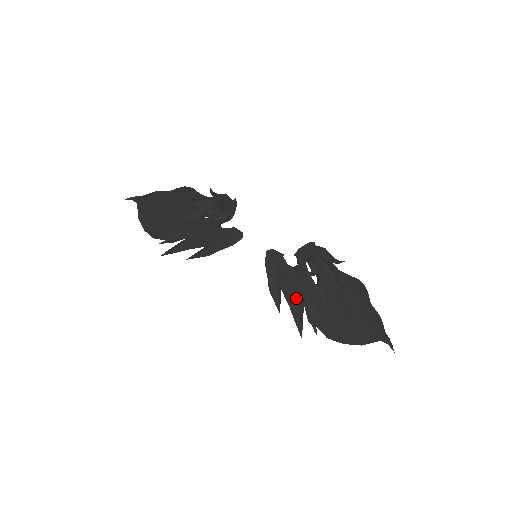
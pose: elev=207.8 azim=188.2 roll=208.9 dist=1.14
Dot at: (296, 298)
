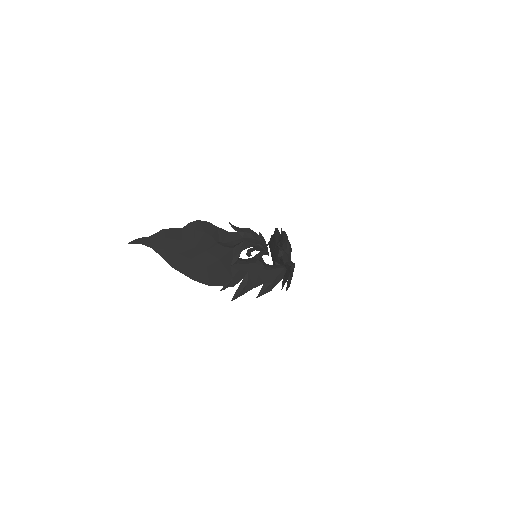
Dot at: occluded
